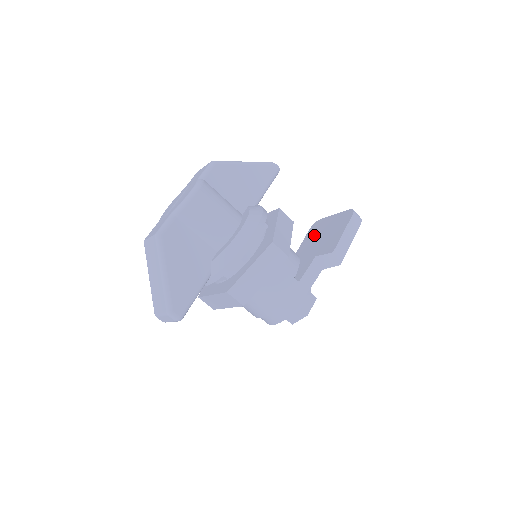
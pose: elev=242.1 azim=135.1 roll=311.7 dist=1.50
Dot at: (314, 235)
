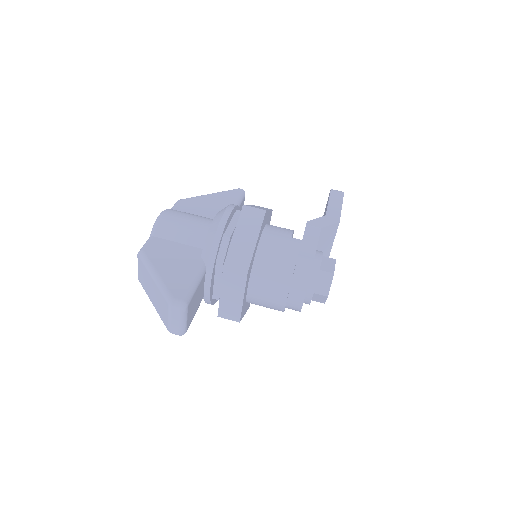
Dot at: occluded
